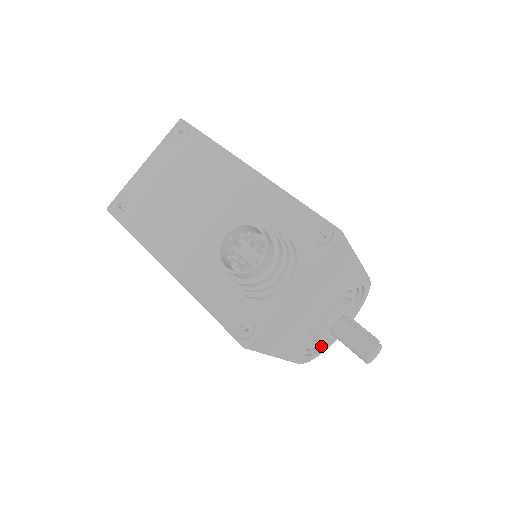
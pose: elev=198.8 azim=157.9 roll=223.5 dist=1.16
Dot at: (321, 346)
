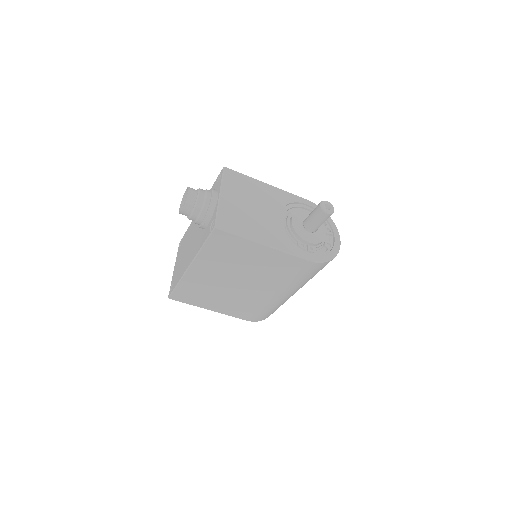
Dot at: (327, 253)
